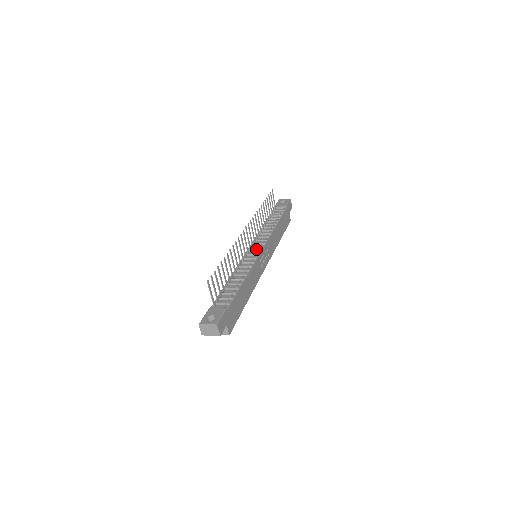
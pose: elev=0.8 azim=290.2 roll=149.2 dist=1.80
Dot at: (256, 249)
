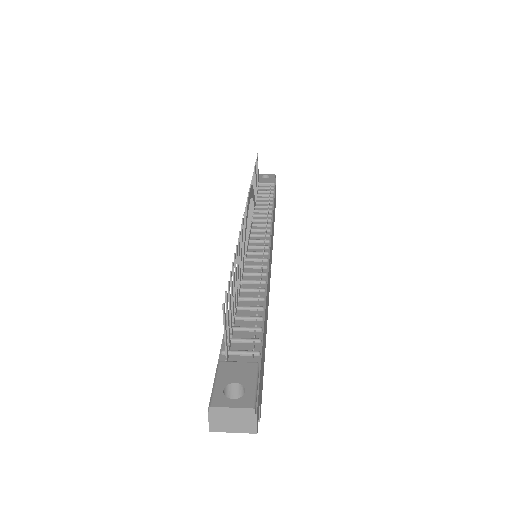
Dot at: (258, 244)
